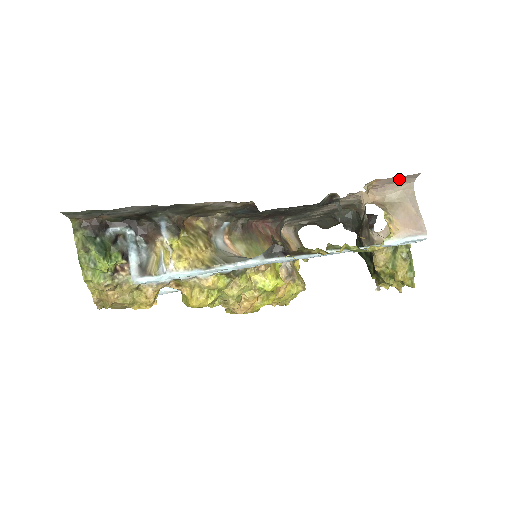
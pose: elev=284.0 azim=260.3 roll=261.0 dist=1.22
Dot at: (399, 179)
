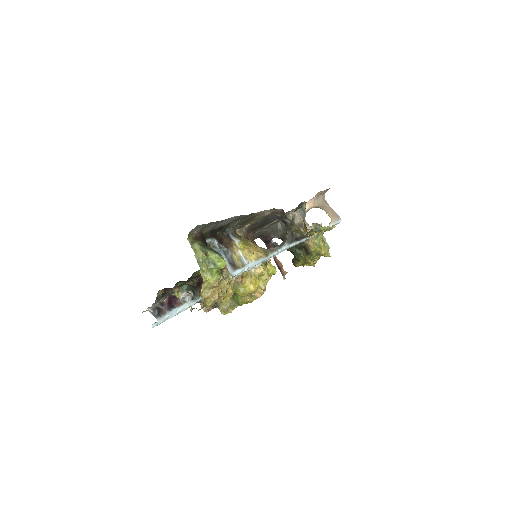
Dot at: (324, 192)
